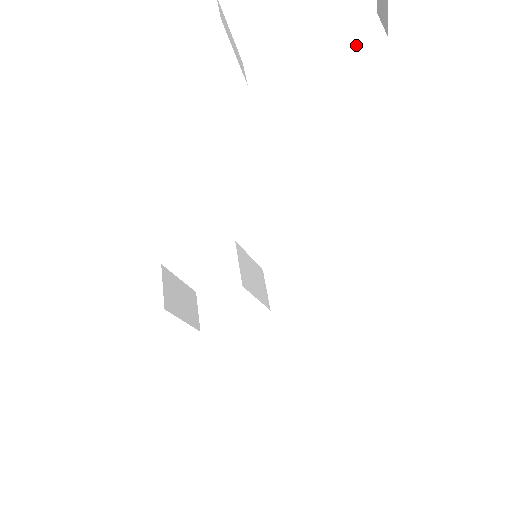
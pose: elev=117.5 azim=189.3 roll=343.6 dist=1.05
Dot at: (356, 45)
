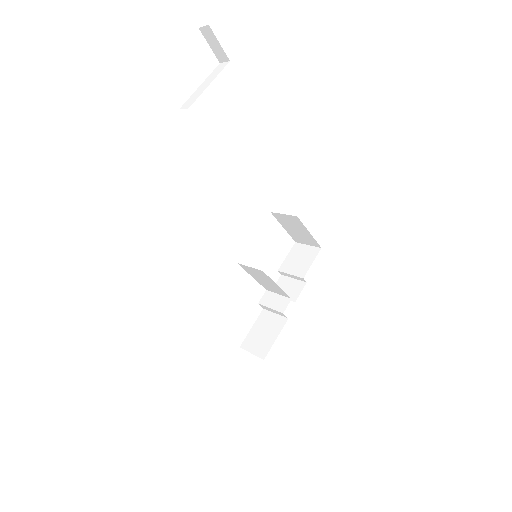
Dot at: occluded
